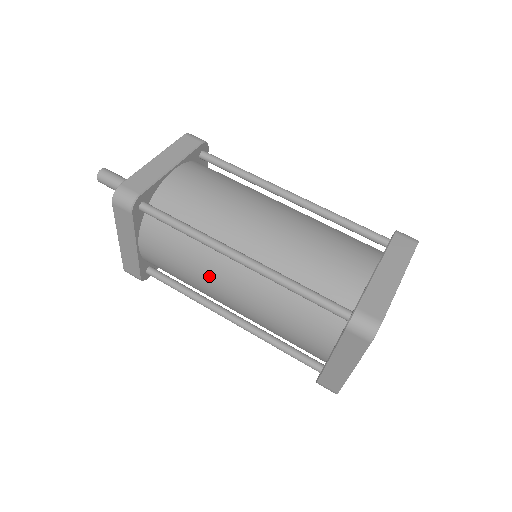
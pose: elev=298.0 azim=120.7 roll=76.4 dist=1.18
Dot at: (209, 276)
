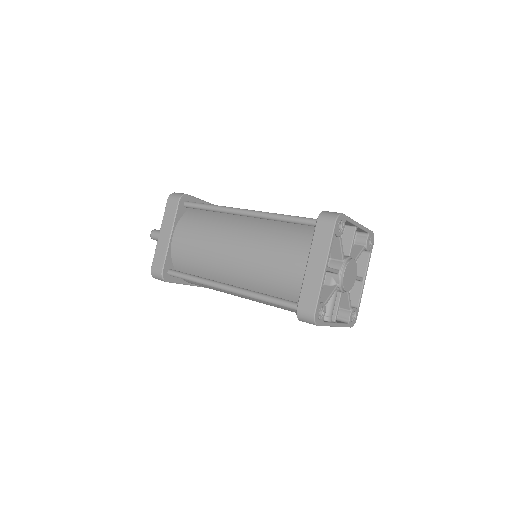
Dot at: (221, 236)
